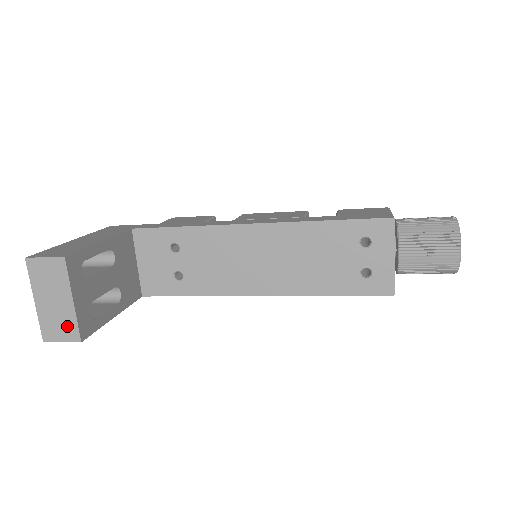
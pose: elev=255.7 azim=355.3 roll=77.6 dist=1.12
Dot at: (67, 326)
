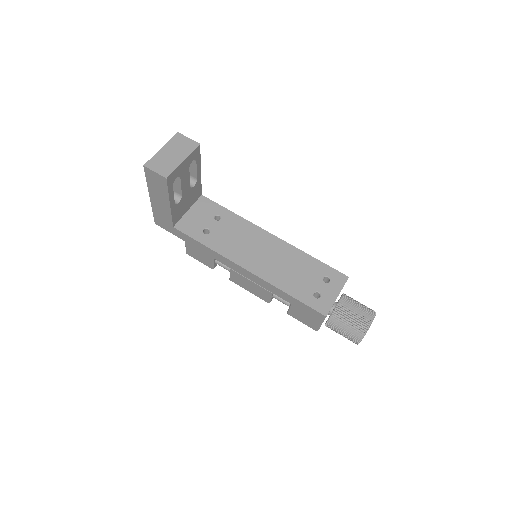
Dot at: (167, 168)
